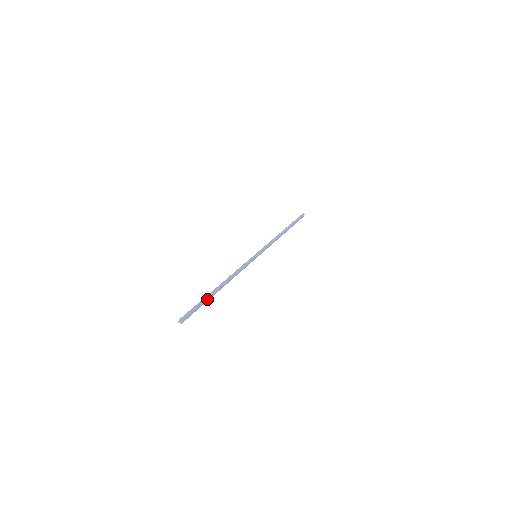
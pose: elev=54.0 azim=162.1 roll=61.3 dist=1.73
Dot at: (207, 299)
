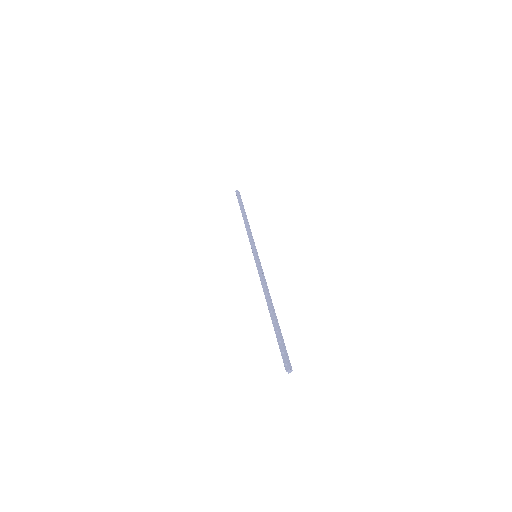
Dot at: (280, 330)
